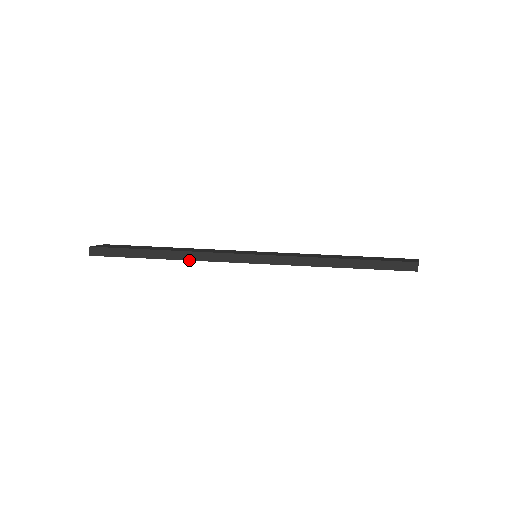
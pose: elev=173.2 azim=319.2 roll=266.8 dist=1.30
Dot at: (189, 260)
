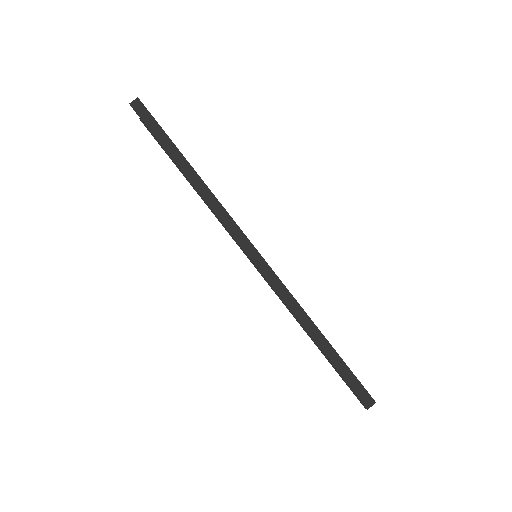
Dot at: (203, 197)
